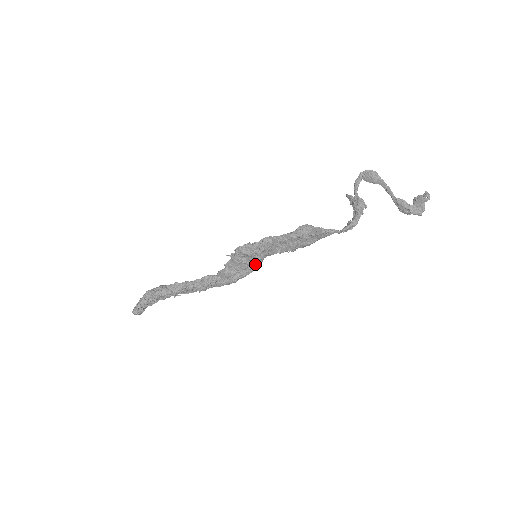
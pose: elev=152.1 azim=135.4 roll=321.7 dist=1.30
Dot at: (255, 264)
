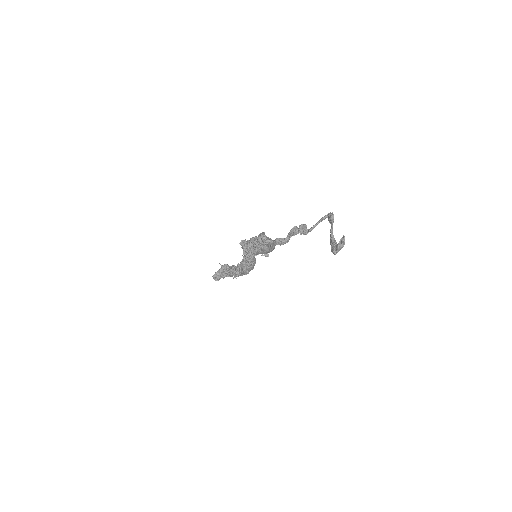
Dot at: (249, 259)
